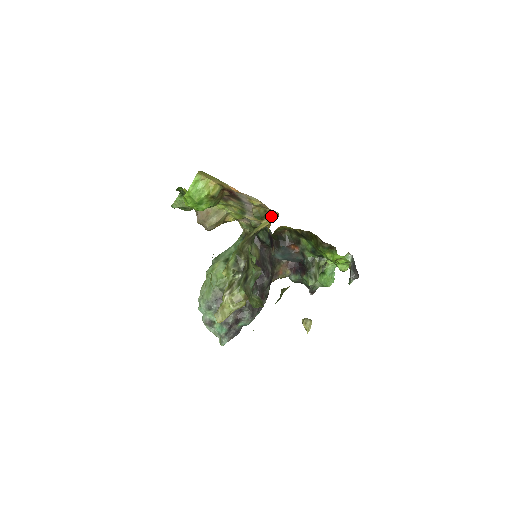
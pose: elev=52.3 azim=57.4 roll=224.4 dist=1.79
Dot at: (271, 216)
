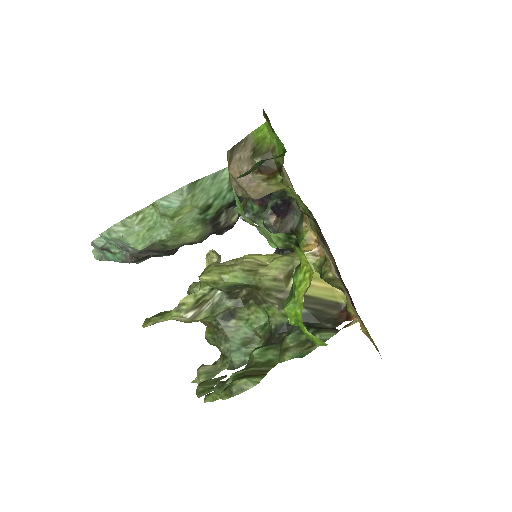
Dot at: occluded
